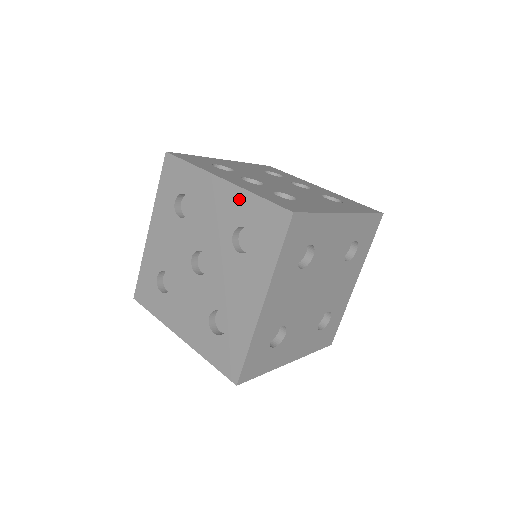
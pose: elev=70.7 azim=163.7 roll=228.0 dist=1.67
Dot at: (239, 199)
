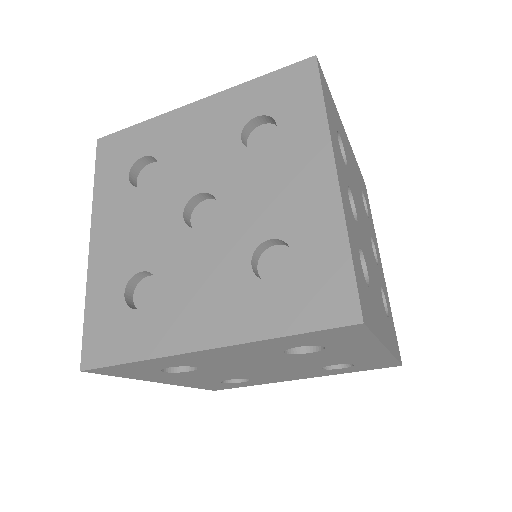
Dot at: (325, 218)
